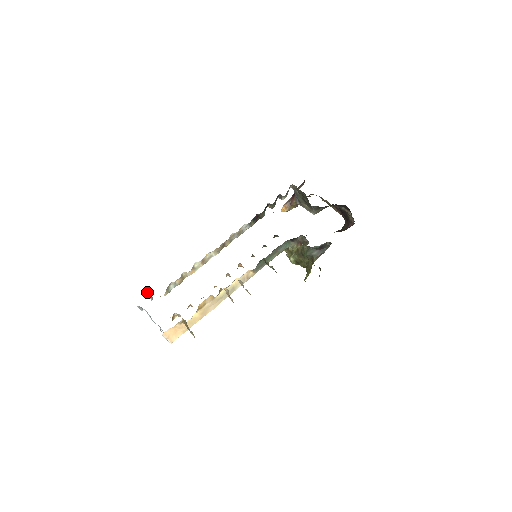
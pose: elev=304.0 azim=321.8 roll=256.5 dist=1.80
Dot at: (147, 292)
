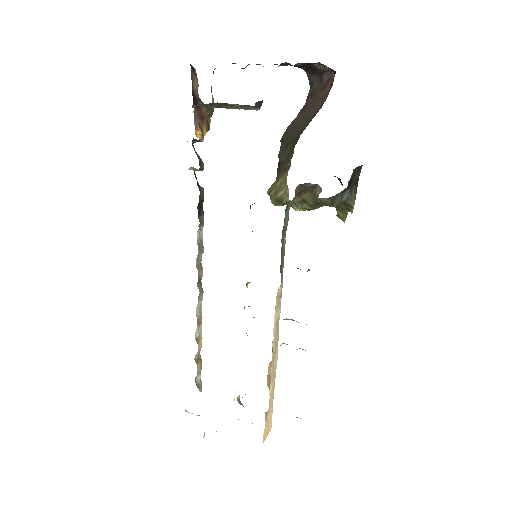
Dot at: occluded
